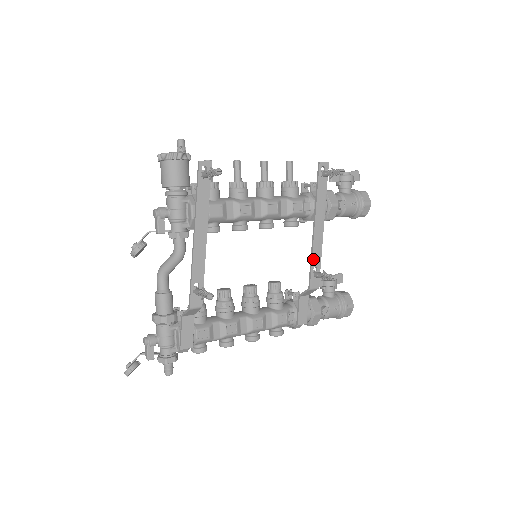
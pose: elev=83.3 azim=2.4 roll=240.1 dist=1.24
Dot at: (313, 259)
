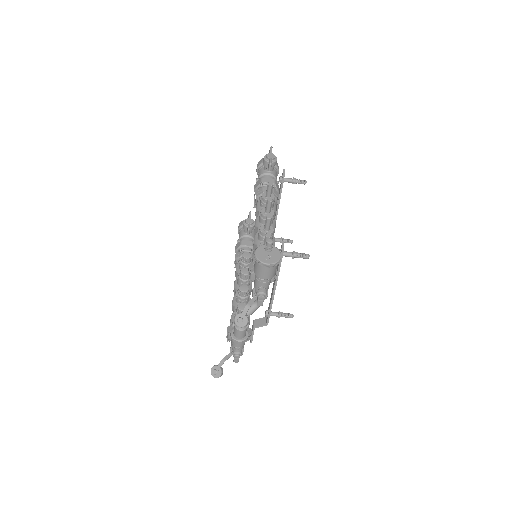
Dot at: occluded
